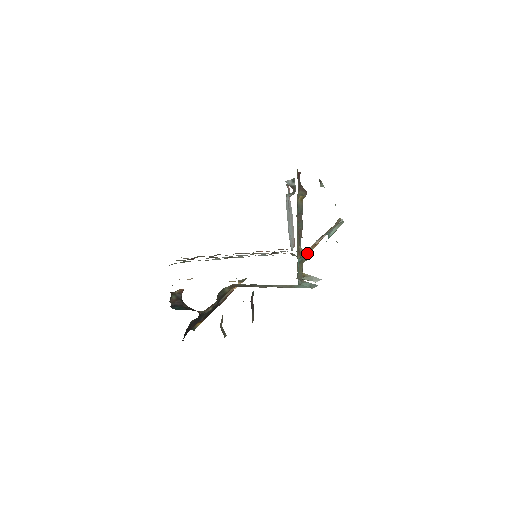
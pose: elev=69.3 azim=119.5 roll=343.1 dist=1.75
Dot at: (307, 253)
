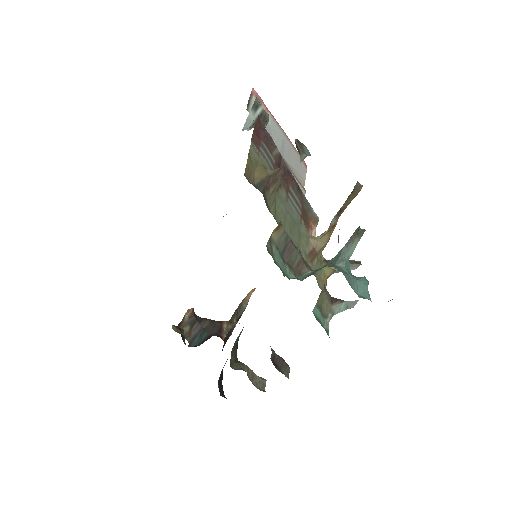
Dot at: (325, 242)
